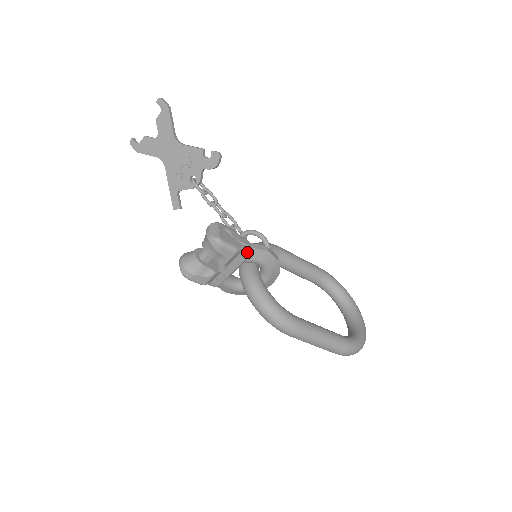
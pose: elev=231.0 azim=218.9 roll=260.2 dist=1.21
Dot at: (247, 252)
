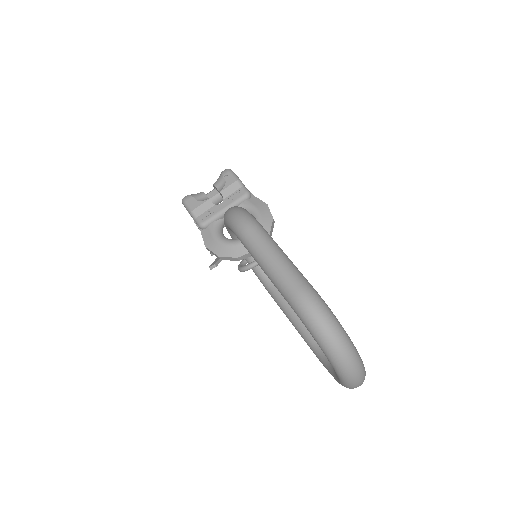
Dot at: (247, 190)
